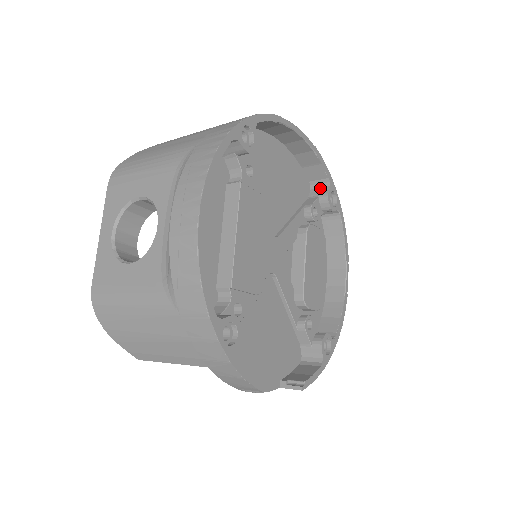
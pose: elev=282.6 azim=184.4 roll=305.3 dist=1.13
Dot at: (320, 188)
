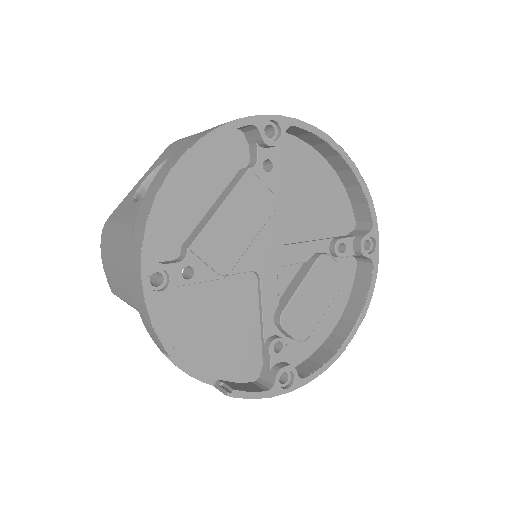
Dot at: (362, 230)
